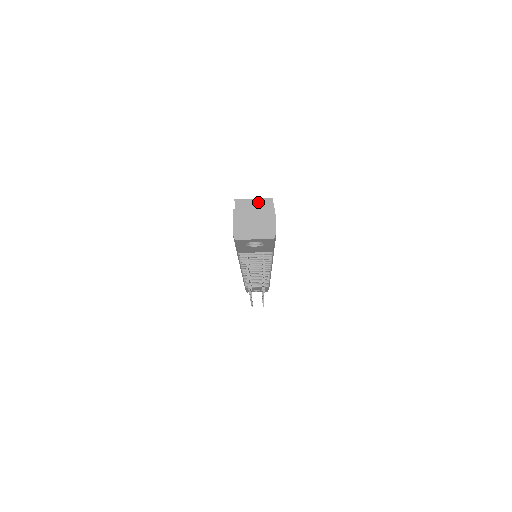
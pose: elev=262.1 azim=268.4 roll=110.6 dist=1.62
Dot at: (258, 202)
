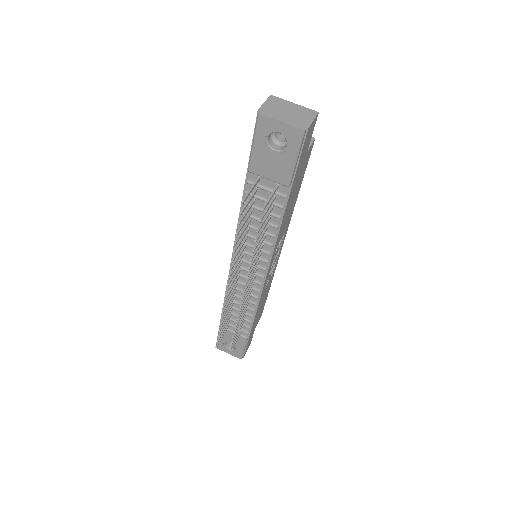
Dot at: occluded
